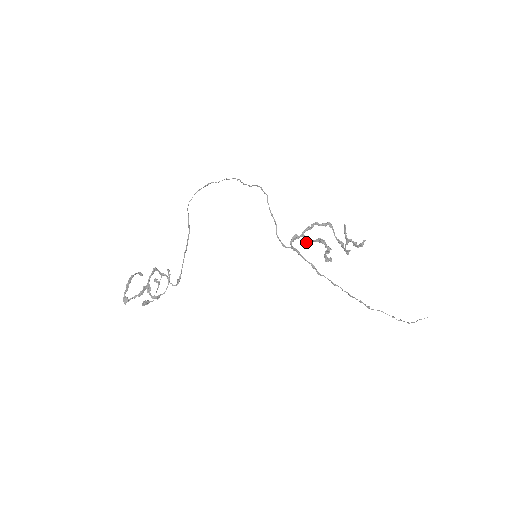
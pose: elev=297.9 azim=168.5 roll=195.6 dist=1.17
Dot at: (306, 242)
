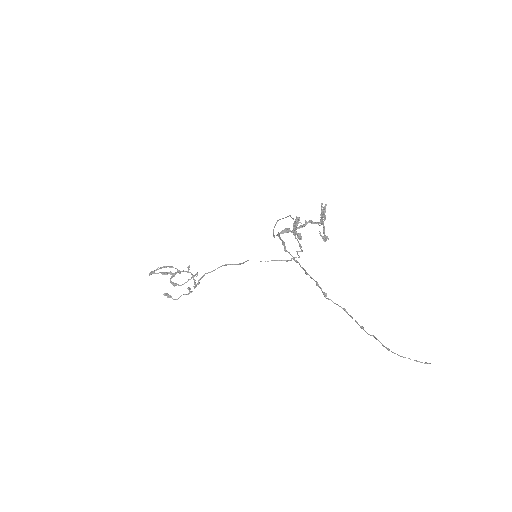
Dot at: (292, 231)
